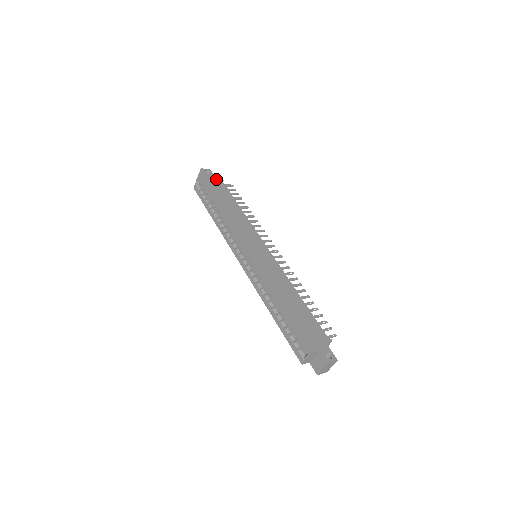
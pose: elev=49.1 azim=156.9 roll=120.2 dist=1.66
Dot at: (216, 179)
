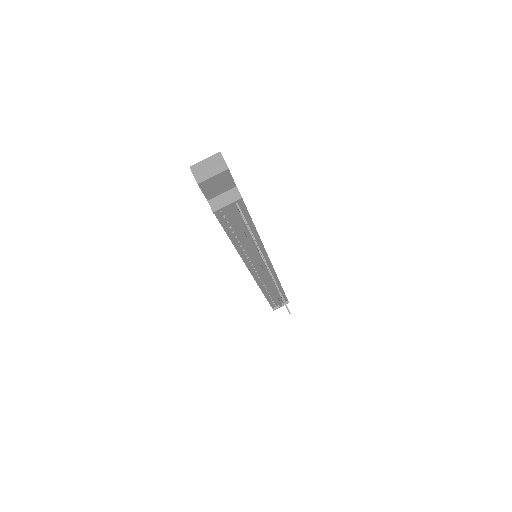
Dot at: occluded
